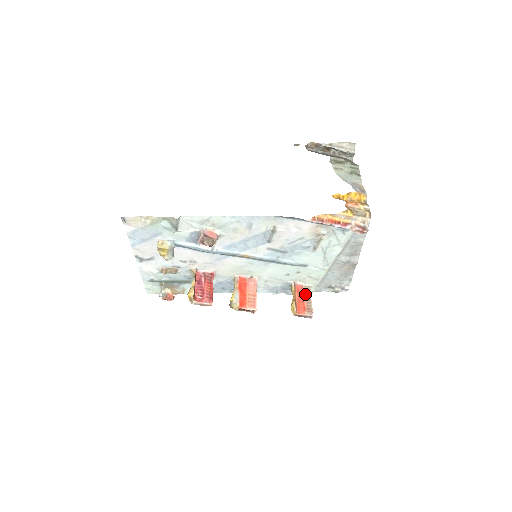
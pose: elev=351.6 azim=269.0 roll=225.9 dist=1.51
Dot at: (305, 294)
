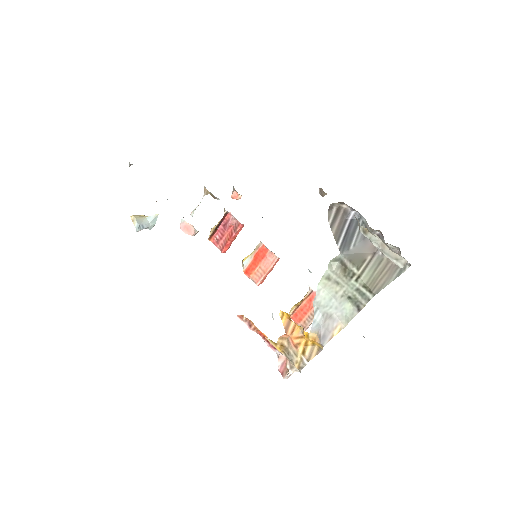
Dot at: occluded
